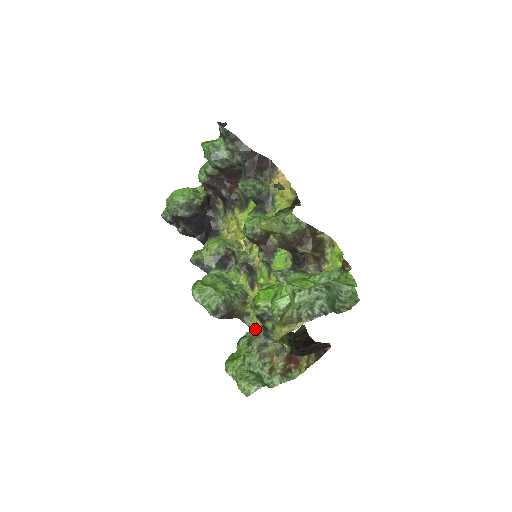
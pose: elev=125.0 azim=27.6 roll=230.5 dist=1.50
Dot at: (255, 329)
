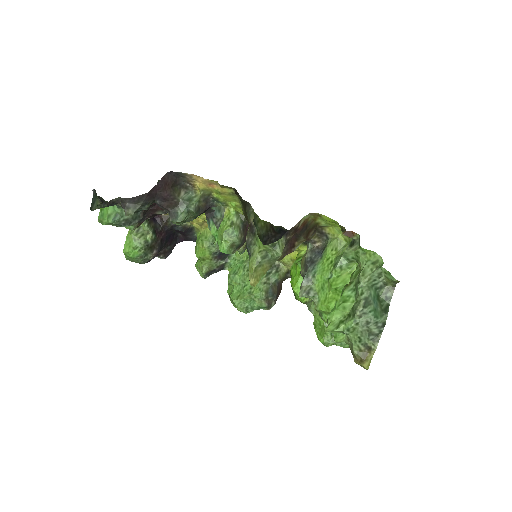
Dot at: occluded
